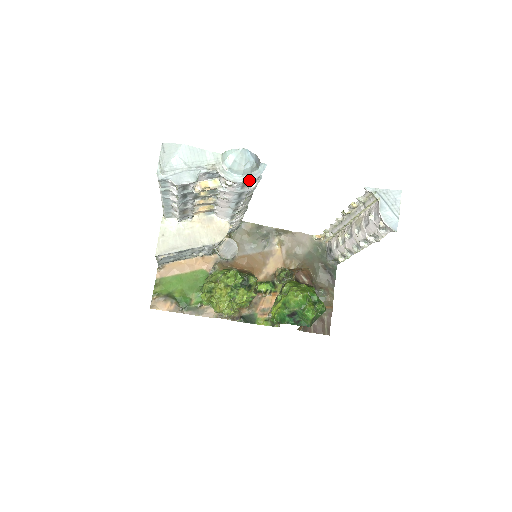
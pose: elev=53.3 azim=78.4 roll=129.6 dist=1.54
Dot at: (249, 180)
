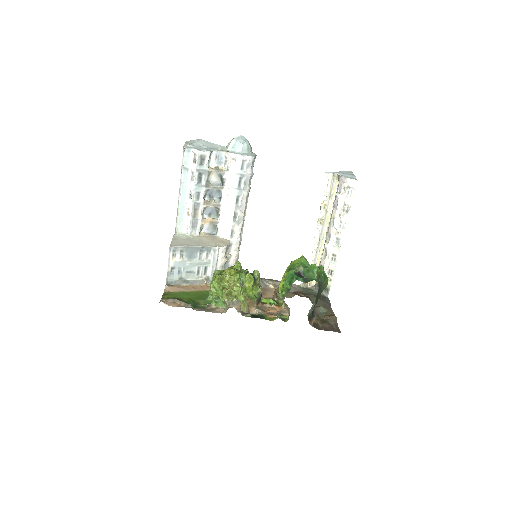
Dot at: (247, 155)
